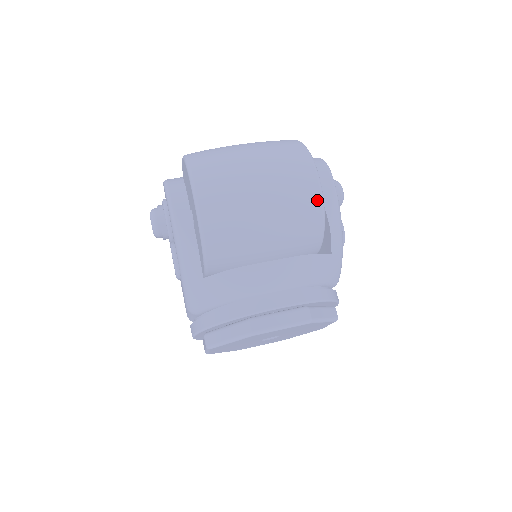
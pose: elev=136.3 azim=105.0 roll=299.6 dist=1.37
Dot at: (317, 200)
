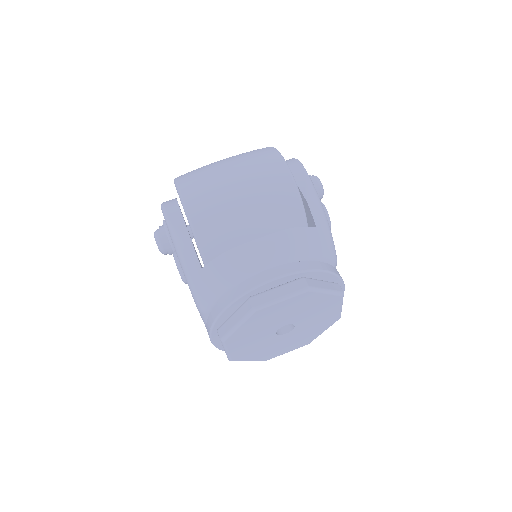
Dot at: (288, 181)
